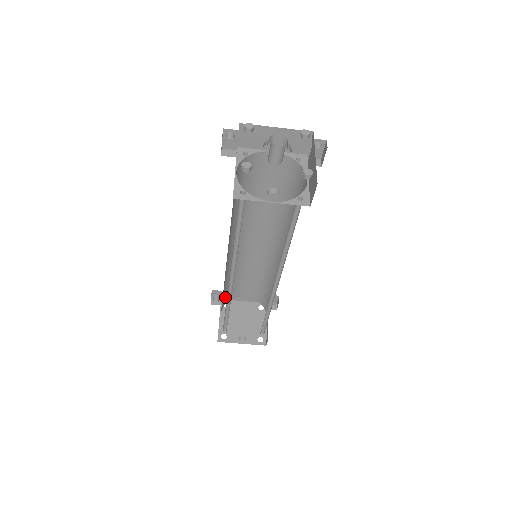
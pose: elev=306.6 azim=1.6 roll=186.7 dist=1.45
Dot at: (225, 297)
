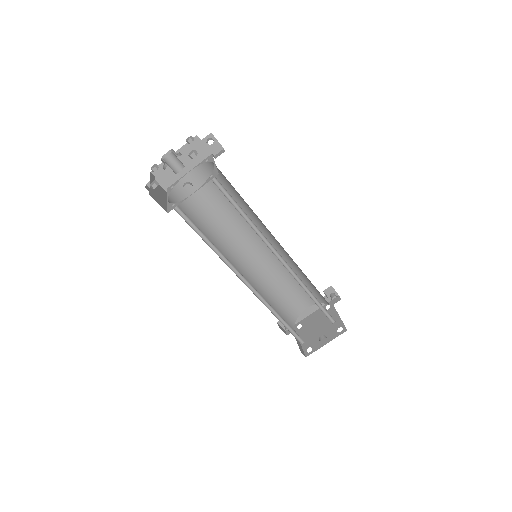
Dot at: (286, 317)
